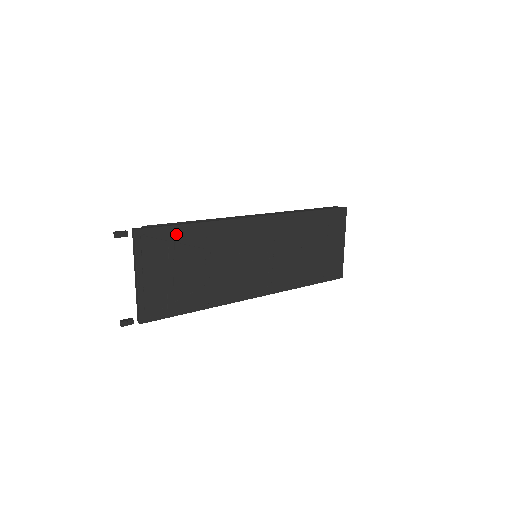
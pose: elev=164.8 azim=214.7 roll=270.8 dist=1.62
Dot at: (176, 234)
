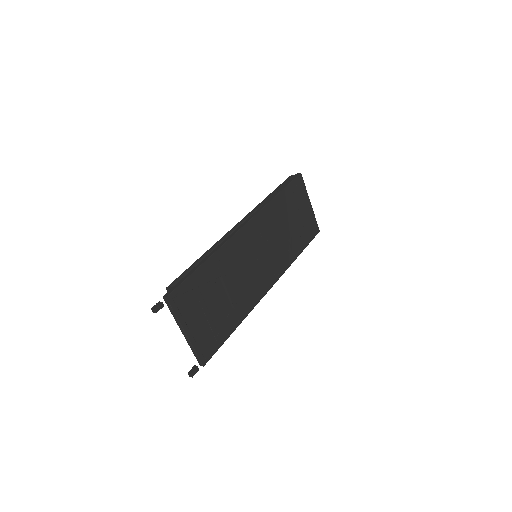
Dot at: (196, 279)
